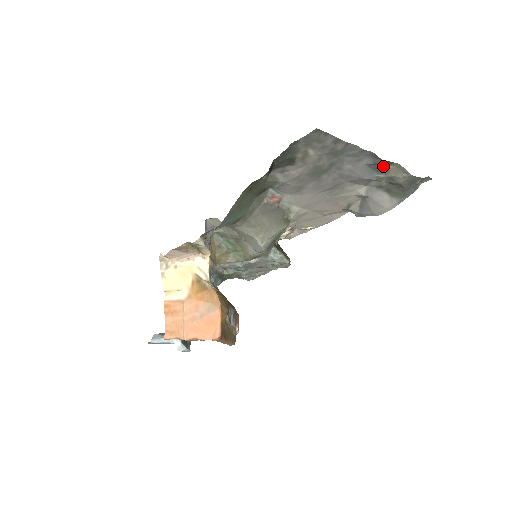
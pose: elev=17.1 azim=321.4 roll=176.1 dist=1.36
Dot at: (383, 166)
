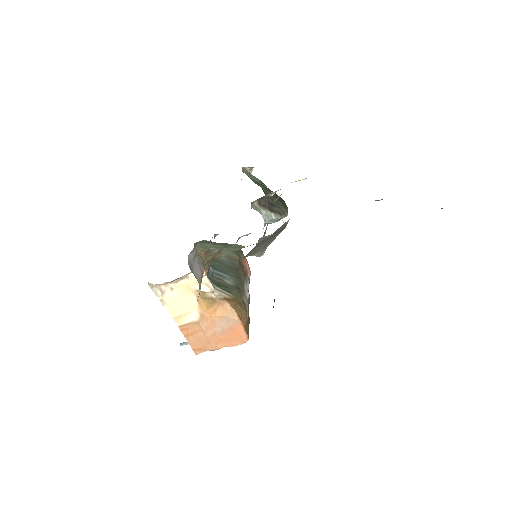
Dot at: occluded
